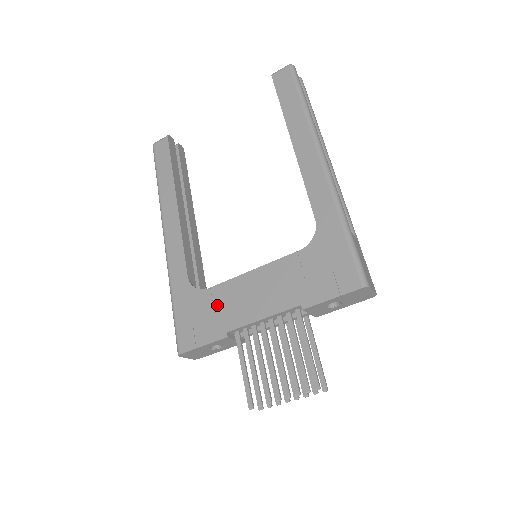
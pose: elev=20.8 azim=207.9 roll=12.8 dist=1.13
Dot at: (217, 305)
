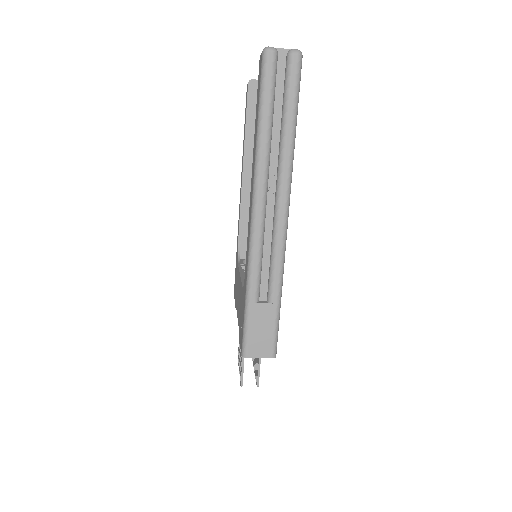
Dot at: occluded
